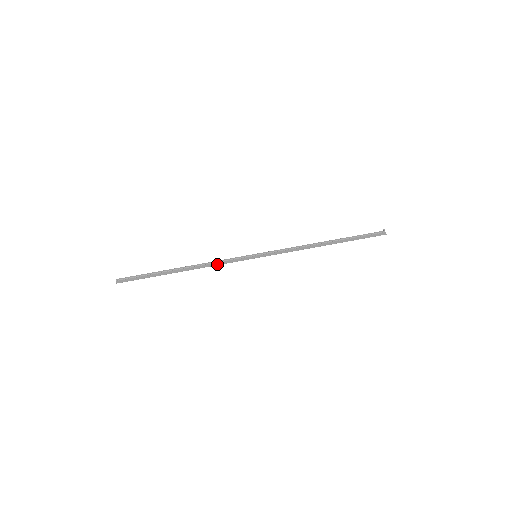
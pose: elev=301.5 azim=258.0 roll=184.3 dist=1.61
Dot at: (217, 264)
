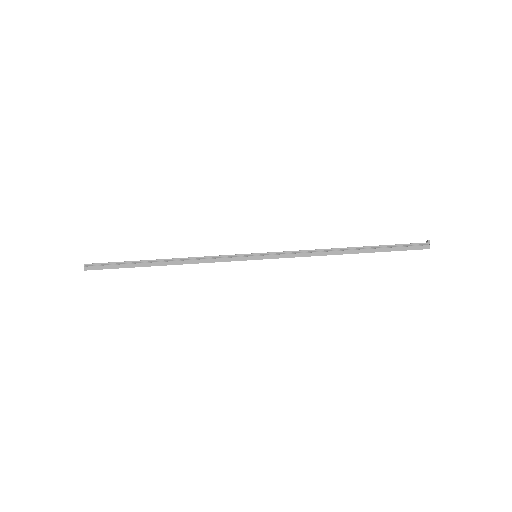
Dot at: (206, 261)
